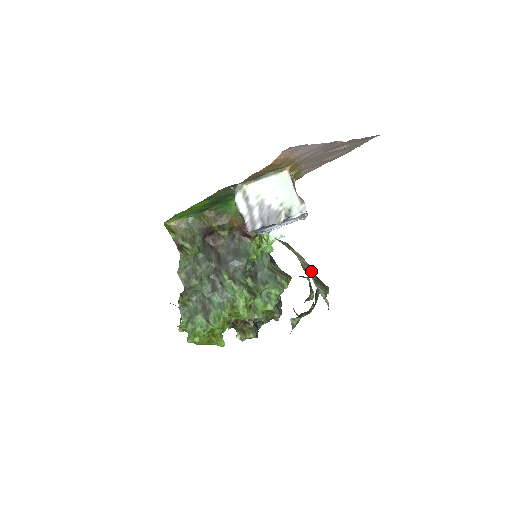
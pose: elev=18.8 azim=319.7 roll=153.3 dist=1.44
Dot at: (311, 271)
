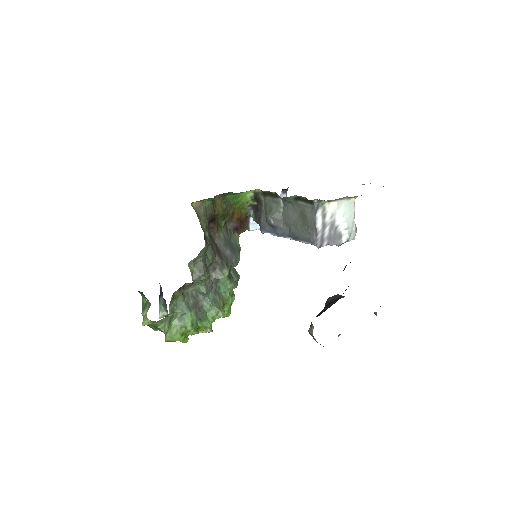
Dot at: occluded
